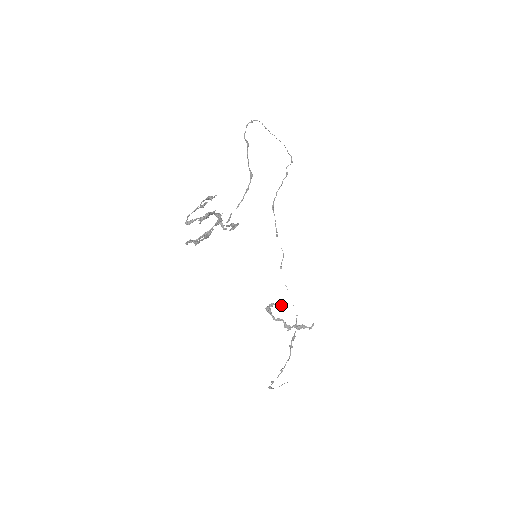
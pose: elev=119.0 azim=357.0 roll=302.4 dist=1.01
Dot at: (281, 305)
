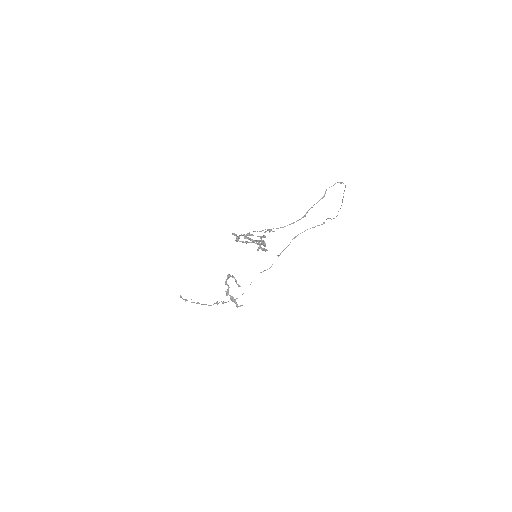
Dot at: (238, 285)
